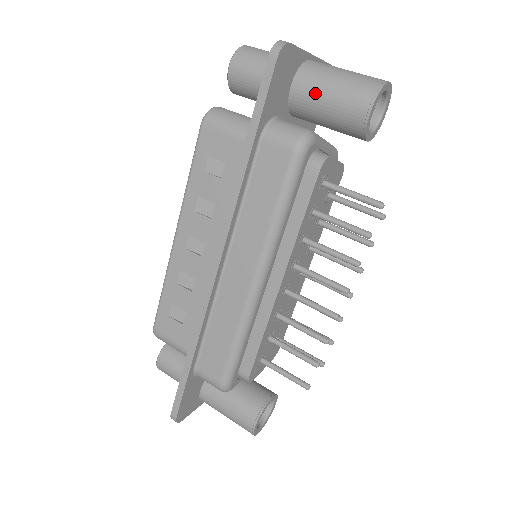
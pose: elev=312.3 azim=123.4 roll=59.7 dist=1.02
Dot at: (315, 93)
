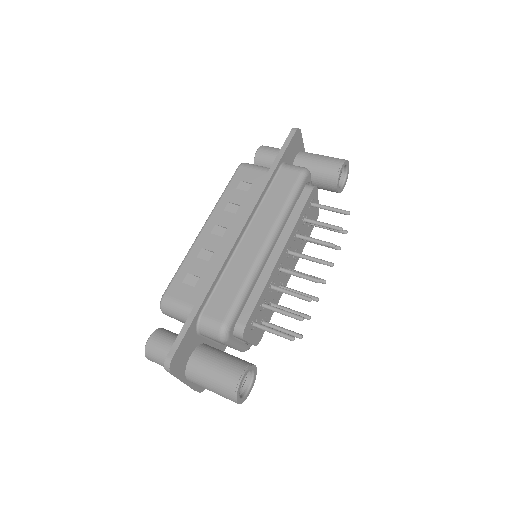
Dot at: (310, 159)
